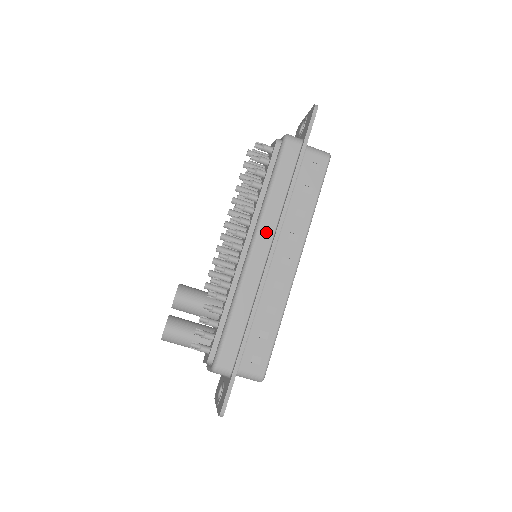
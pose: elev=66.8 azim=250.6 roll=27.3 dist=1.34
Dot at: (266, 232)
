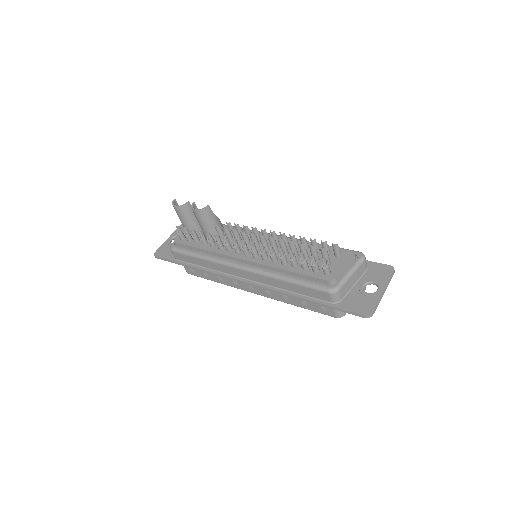
Dot at: (257, 278)
